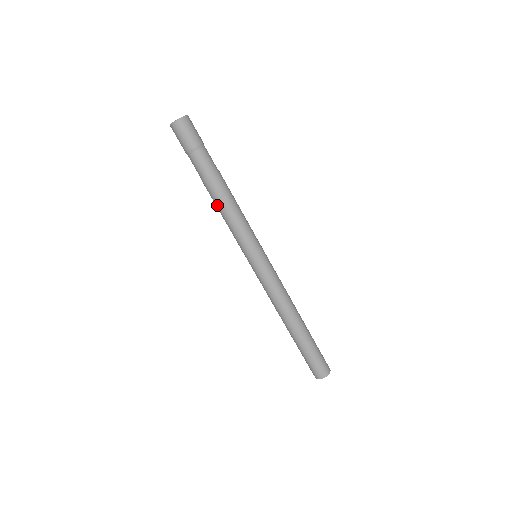
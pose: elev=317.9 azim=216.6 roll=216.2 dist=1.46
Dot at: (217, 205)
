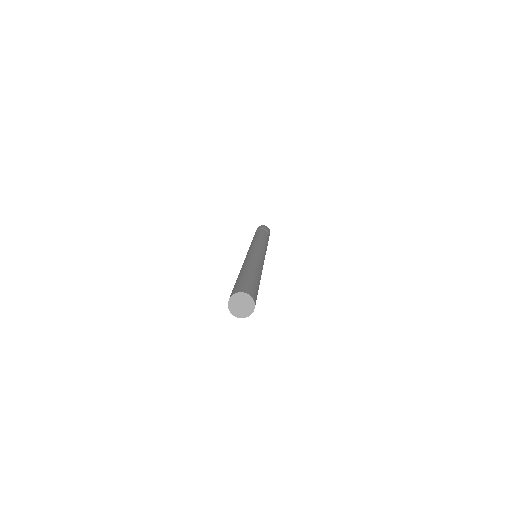
Dot at: occluded
